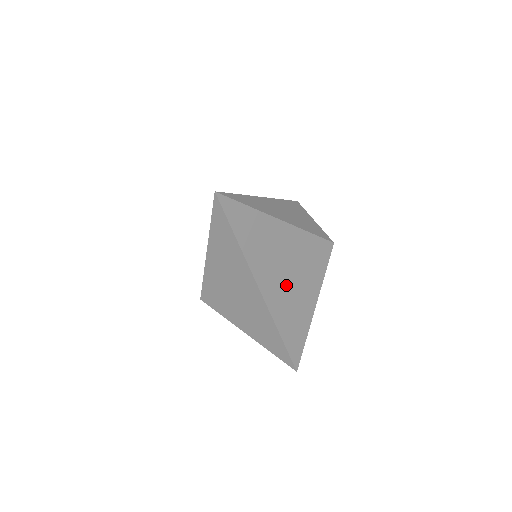
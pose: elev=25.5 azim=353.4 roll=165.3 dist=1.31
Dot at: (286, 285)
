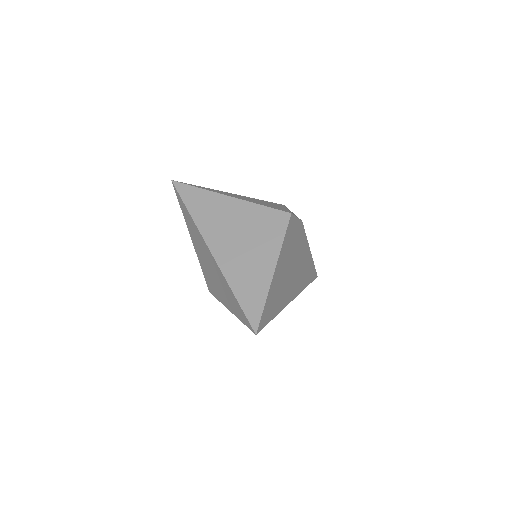
Dot at: (235, 244)
